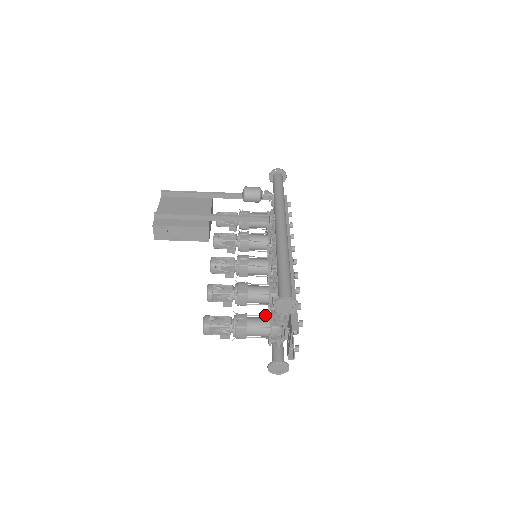
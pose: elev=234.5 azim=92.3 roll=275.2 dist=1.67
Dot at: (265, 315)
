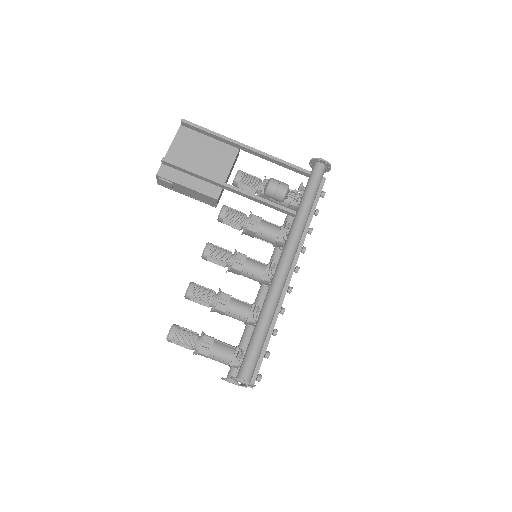
Dot at: (232, 346)
